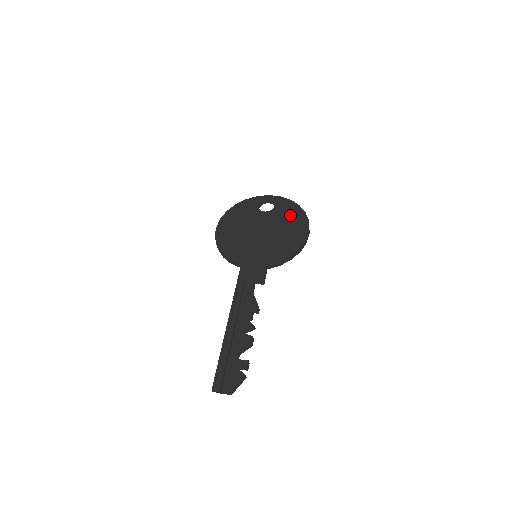
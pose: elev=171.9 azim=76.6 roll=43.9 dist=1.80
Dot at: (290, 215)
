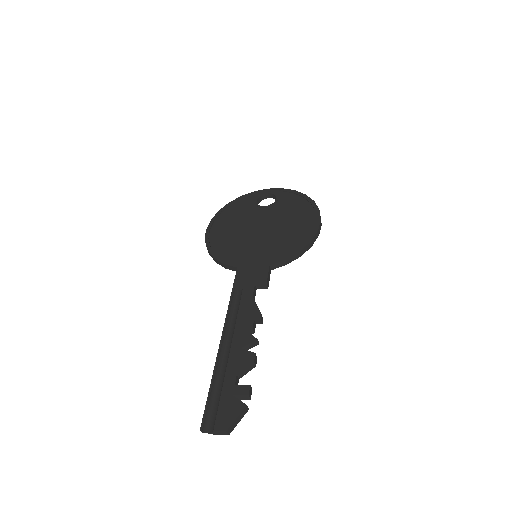
Dot at: (296, 206)
